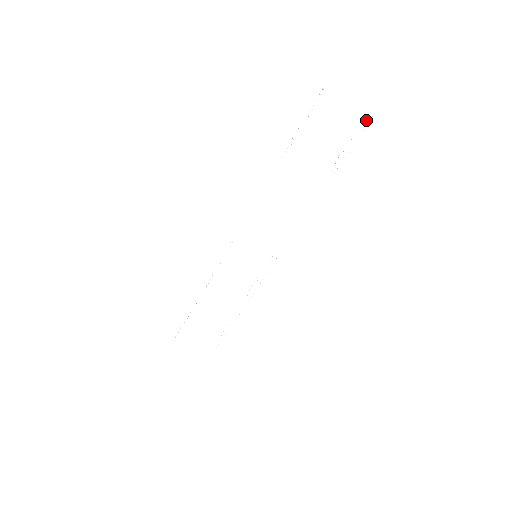
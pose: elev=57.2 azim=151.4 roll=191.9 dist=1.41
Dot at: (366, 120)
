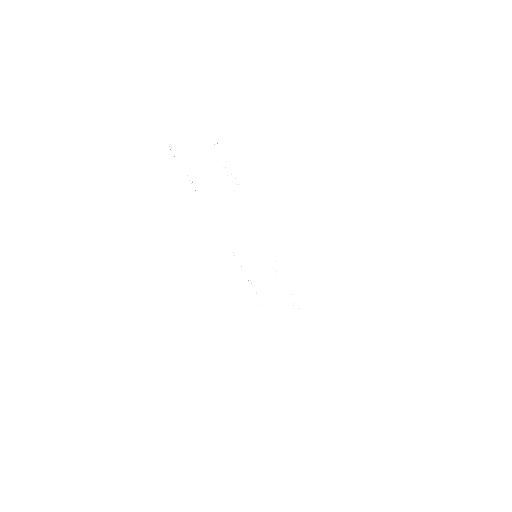
Dot at: occluded
